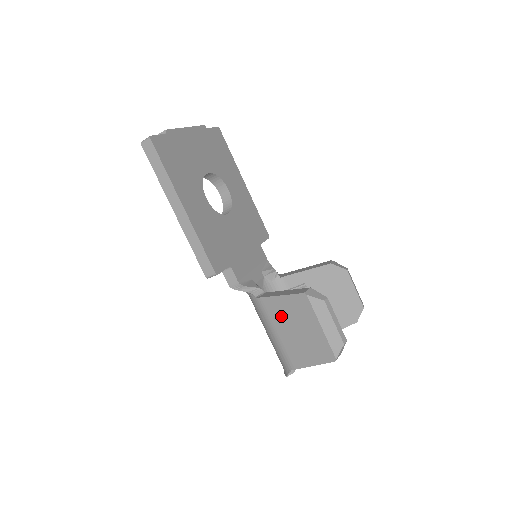
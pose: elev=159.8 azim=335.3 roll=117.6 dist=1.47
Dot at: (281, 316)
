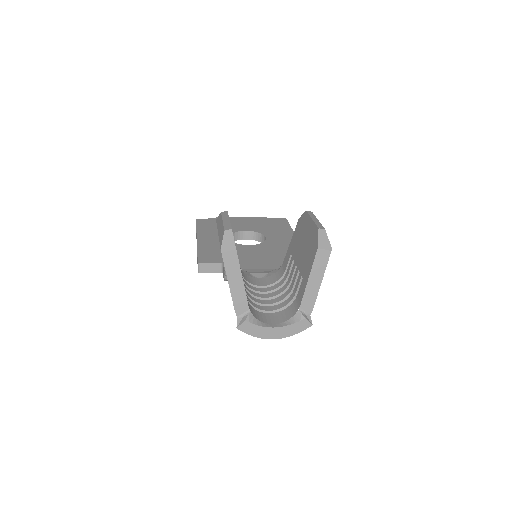
Dot at: occluded
